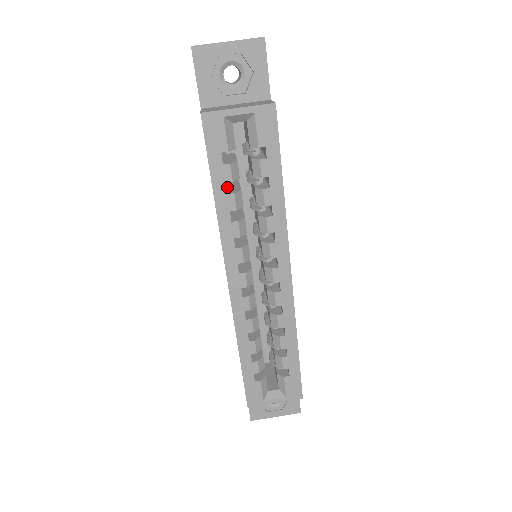
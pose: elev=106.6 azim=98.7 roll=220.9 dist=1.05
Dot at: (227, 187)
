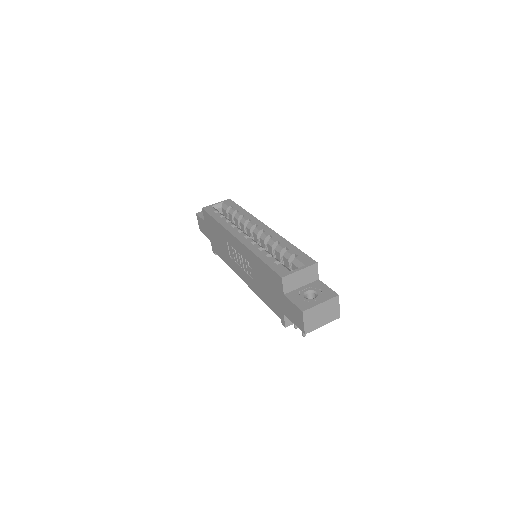
Dot at: occluded
